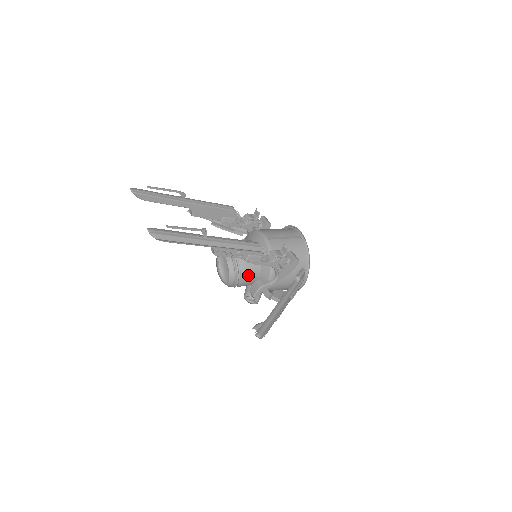
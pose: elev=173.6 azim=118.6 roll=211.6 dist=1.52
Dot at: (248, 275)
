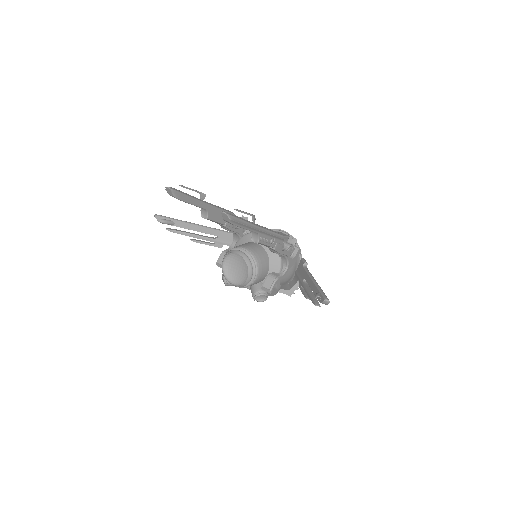
Dot at: (262, 270)
